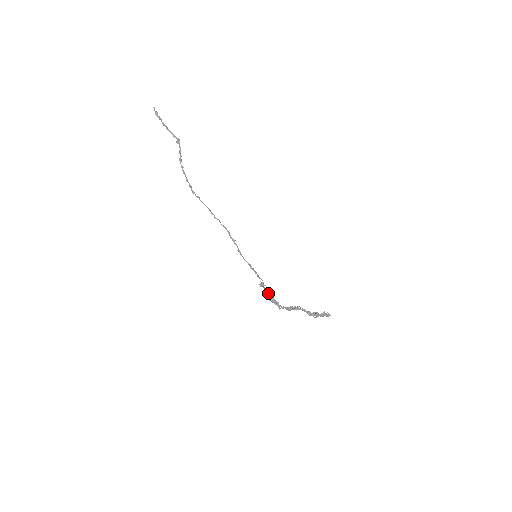
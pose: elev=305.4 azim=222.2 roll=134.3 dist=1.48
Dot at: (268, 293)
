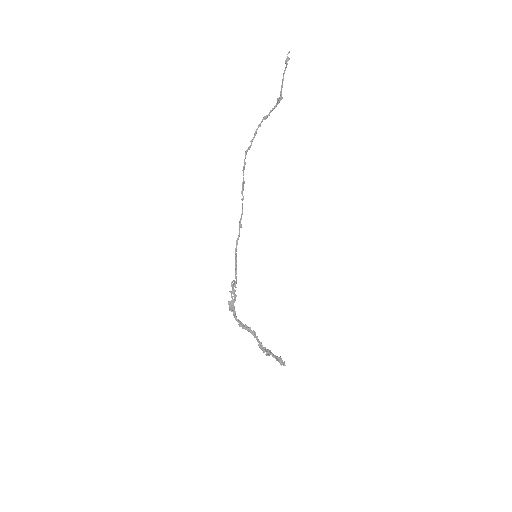
Dot at: (233, 296)
